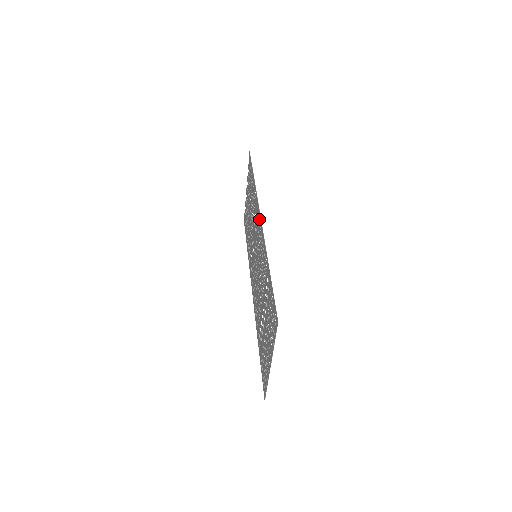
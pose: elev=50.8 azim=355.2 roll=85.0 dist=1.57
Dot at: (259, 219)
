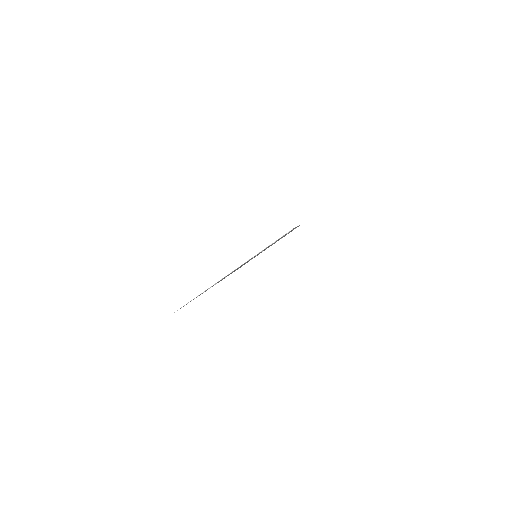
Dot at: occluded
